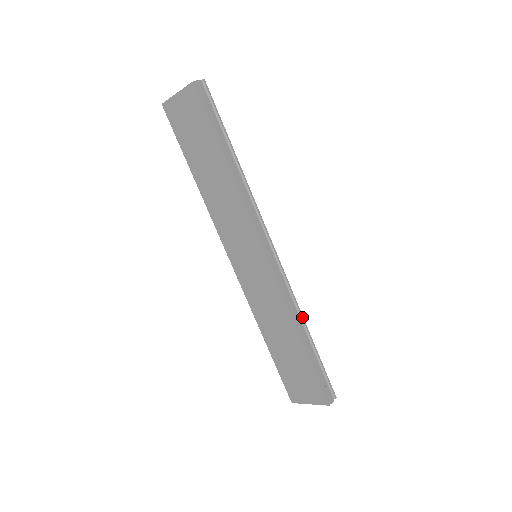
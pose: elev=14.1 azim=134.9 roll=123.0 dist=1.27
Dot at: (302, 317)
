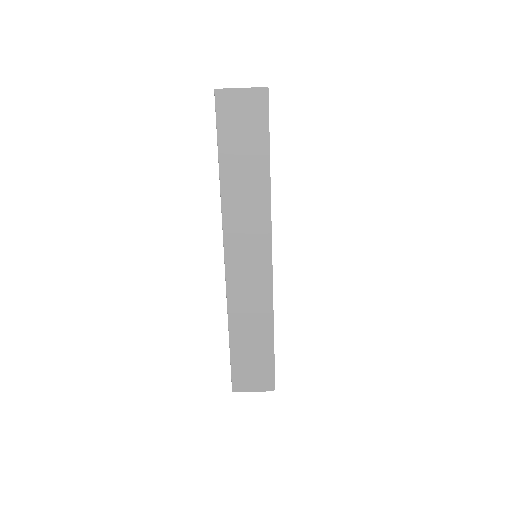
Dot at: occluded
